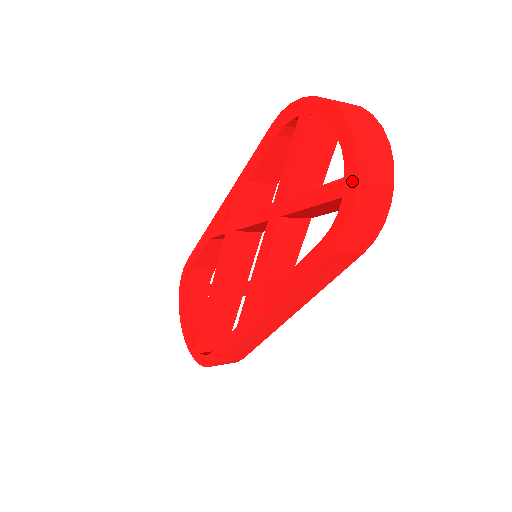
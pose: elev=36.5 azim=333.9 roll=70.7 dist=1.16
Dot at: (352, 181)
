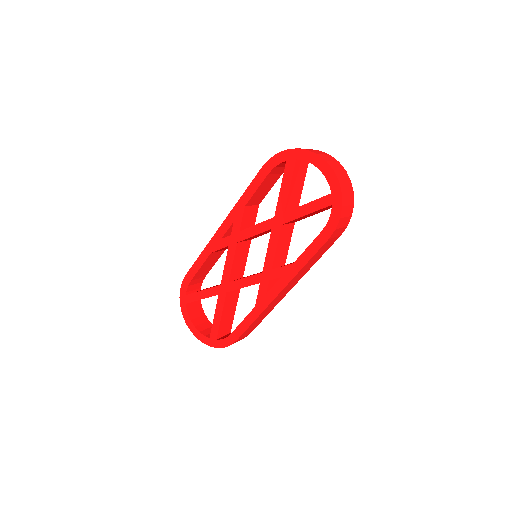
Dot at: (337, 195)
